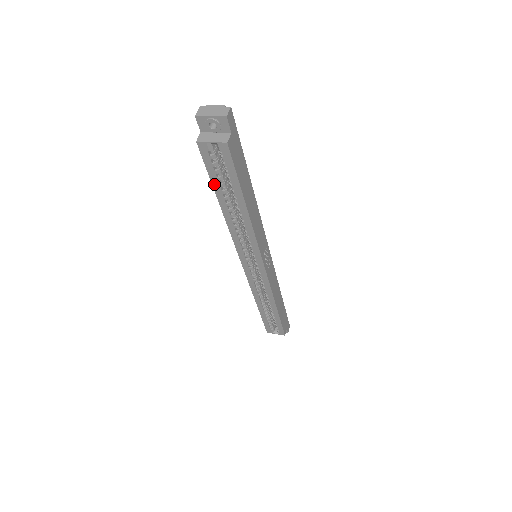
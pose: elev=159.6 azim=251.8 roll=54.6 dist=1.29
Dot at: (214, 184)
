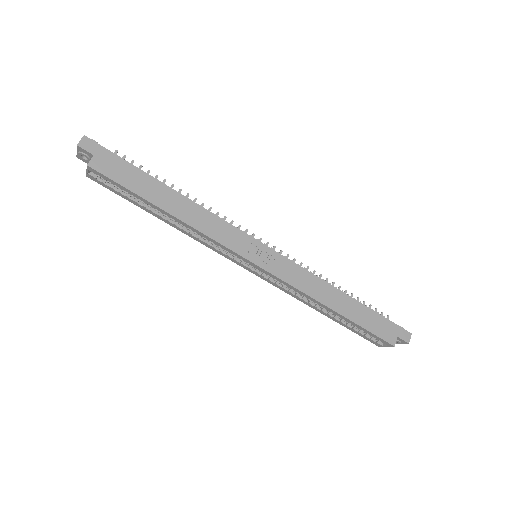
Dot at: (134, 203)
